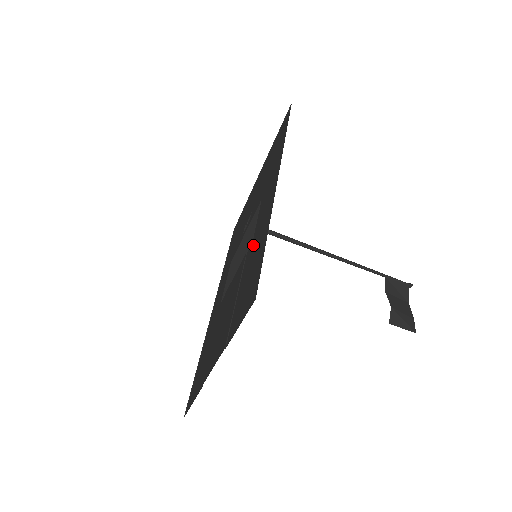
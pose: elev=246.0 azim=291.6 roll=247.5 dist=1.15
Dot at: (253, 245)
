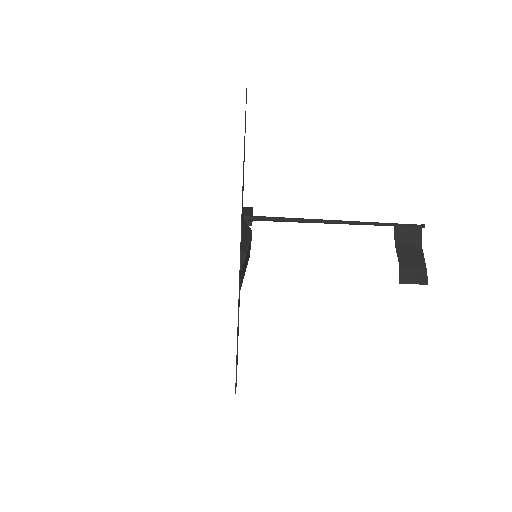
Dot at: occluded
